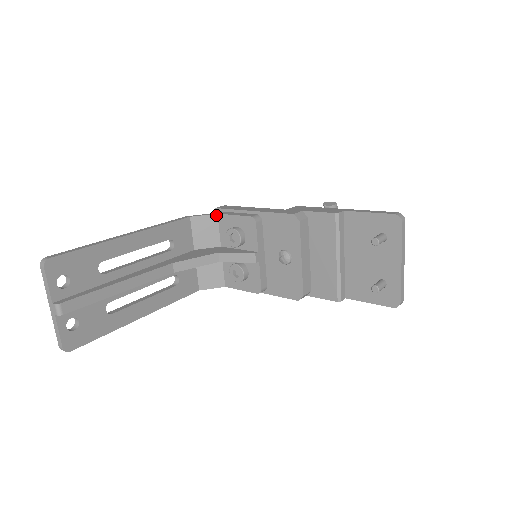
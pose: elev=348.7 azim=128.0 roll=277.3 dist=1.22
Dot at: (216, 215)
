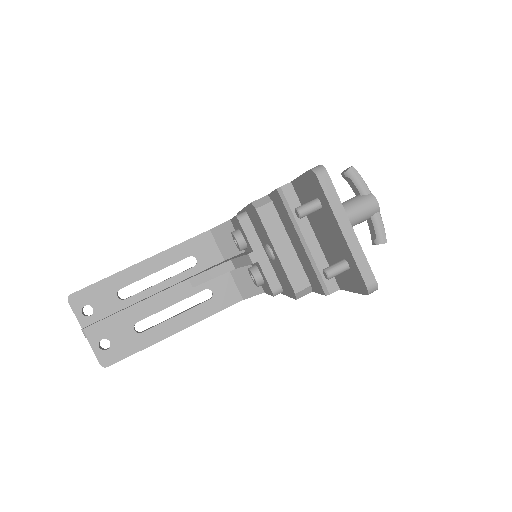
Dot at: (230, 221)
